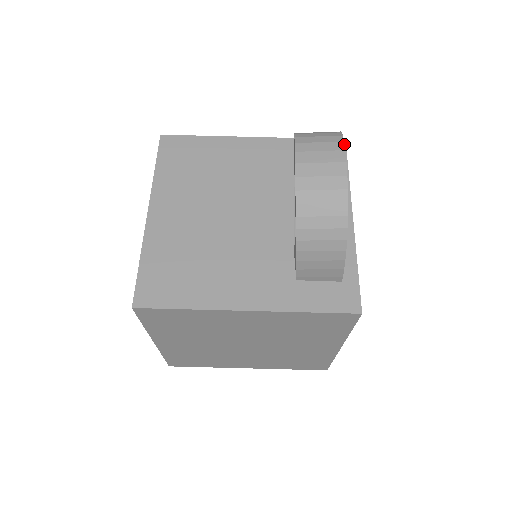
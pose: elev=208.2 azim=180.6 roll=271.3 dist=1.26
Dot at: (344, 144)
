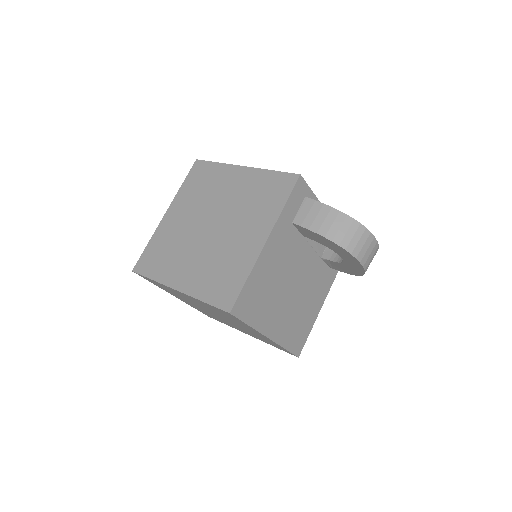
Dot at: (372, 234)
